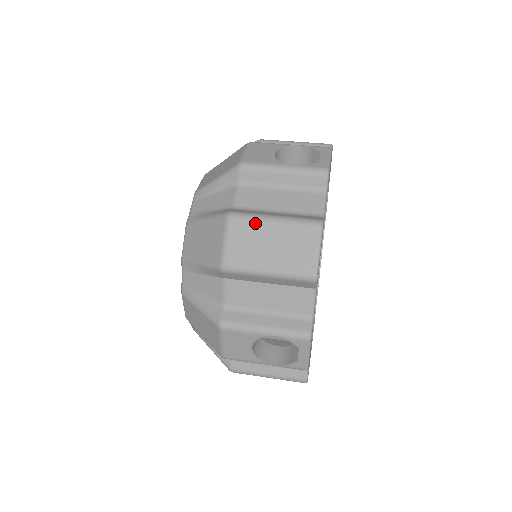
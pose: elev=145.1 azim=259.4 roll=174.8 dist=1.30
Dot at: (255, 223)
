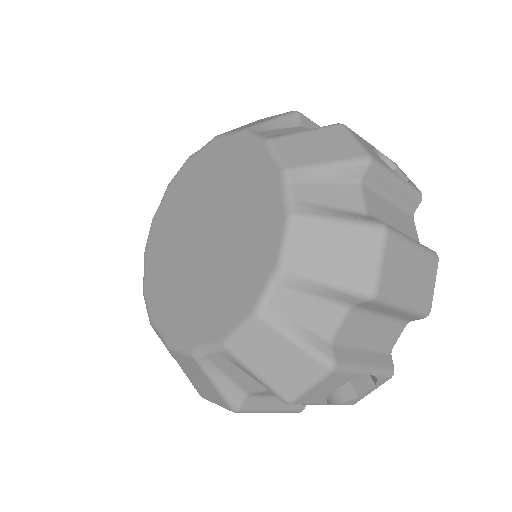
Dot at: occluded
